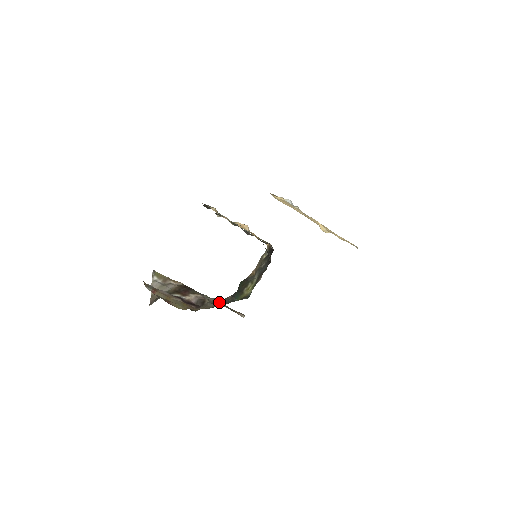
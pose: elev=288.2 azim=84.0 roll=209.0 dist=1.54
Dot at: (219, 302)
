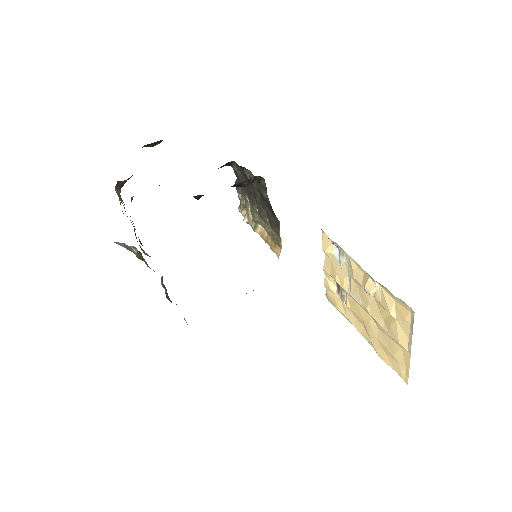
Dot at: occluded
